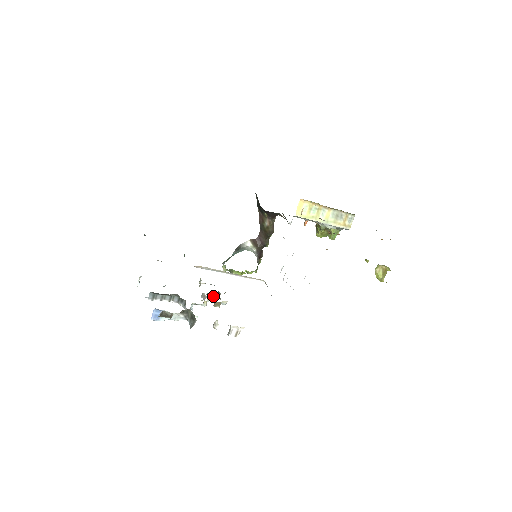
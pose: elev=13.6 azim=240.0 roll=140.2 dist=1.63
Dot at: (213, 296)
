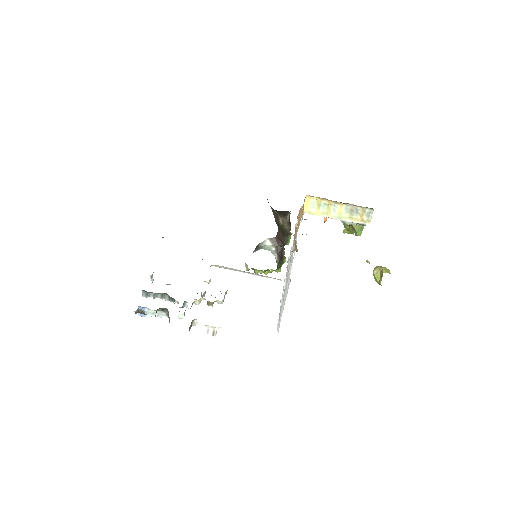
Dot at: (211, 295)
